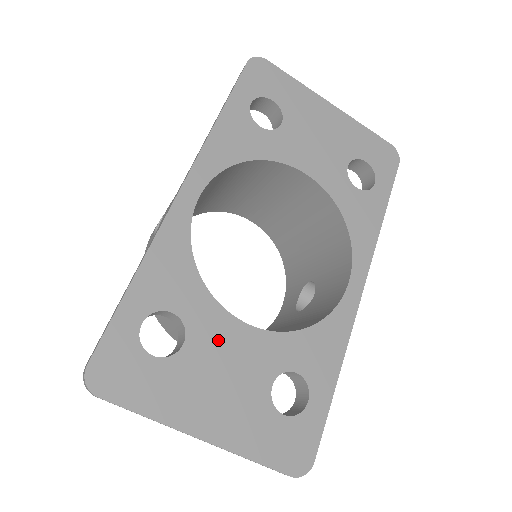
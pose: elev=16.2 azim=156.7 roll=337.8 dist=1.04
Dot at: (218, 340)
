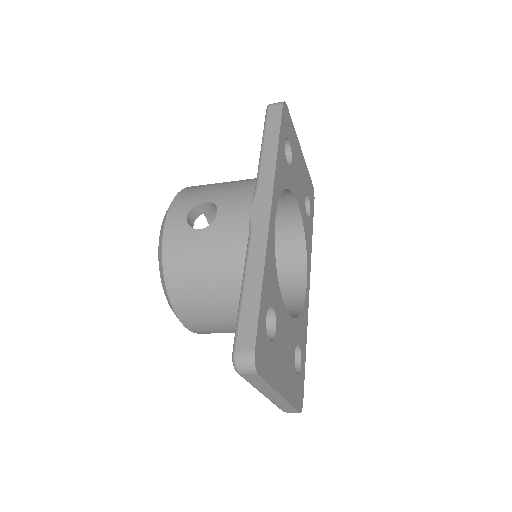
Dot at: (283, 326)
